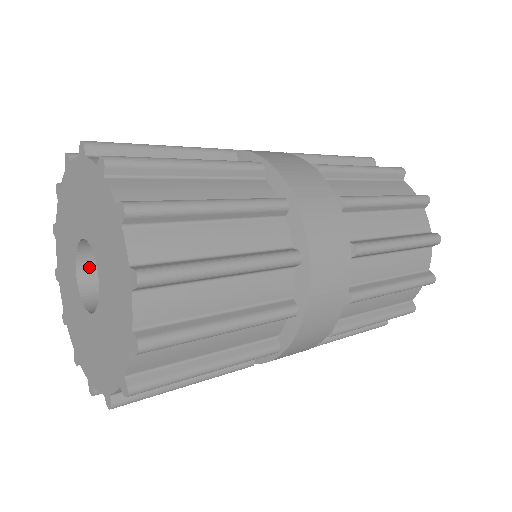
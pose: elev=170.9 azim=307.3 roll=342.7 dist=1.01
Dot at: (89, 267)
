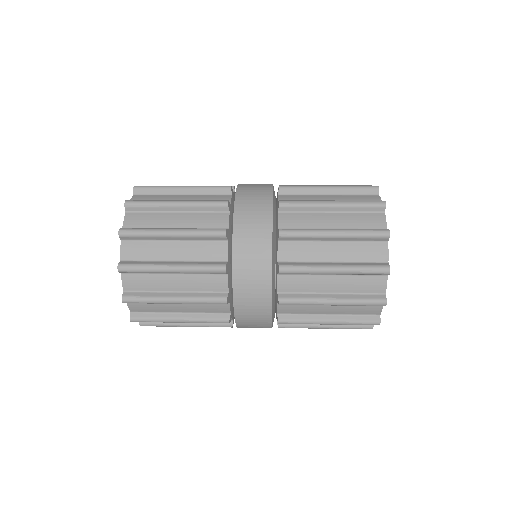
Dot at: occluded
